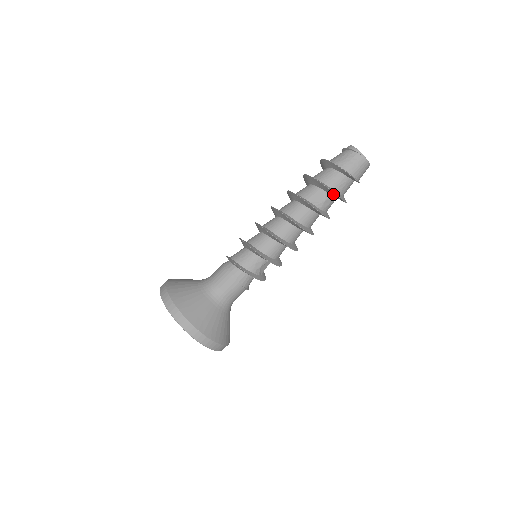
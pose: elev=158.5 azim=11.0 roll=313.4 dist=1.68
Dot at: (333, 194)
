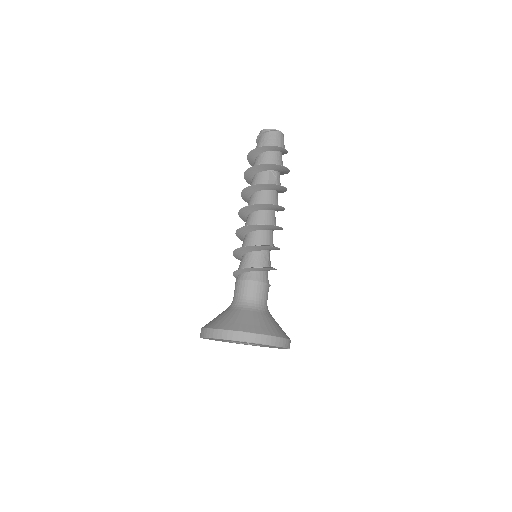
Dot at: (280, 168)
